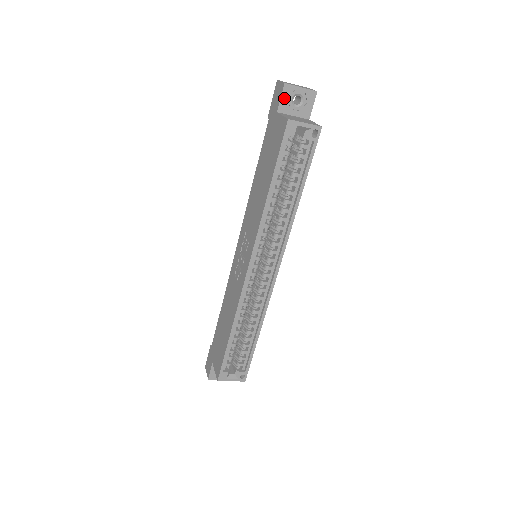
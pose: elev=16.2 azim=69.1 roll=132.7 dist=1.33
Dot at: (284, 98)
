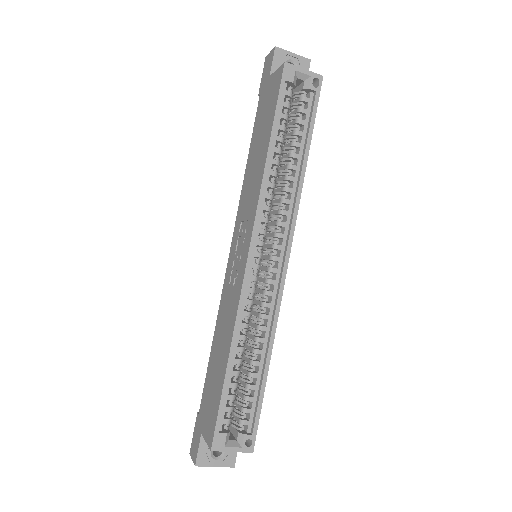
Dot at: (276, 62)
